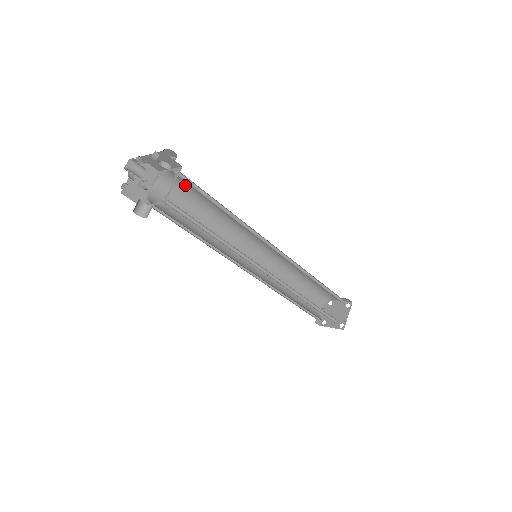
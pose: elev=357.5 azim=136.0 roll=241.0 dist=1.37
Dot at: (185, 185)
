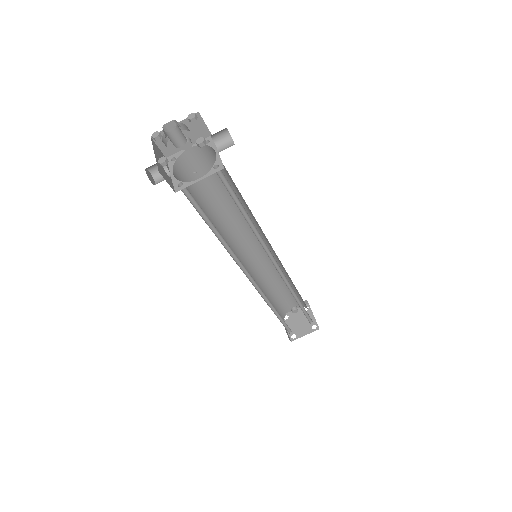
Dot at: occluded
